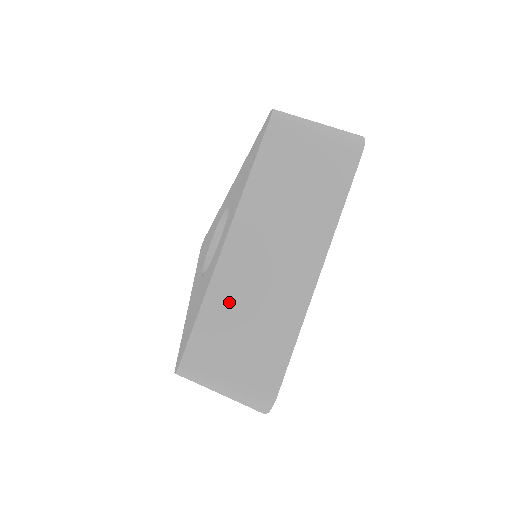
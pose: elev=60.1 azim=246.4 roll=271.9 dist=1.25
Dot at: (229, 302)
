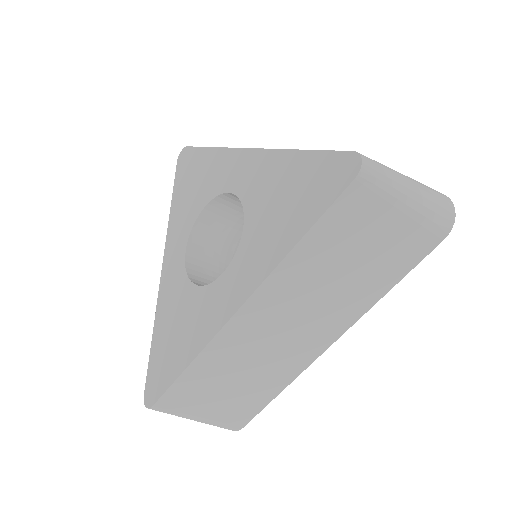
Dot at: (221, 364)
